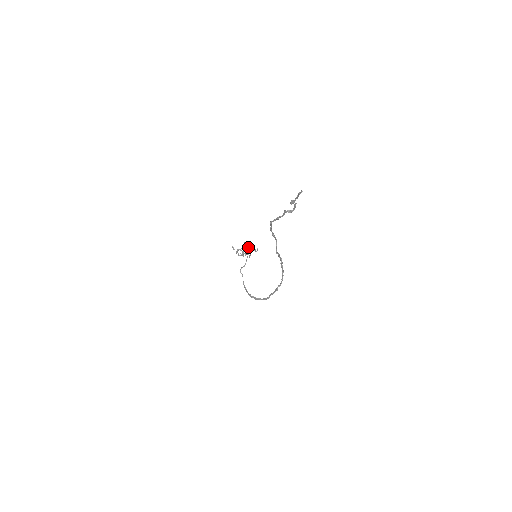
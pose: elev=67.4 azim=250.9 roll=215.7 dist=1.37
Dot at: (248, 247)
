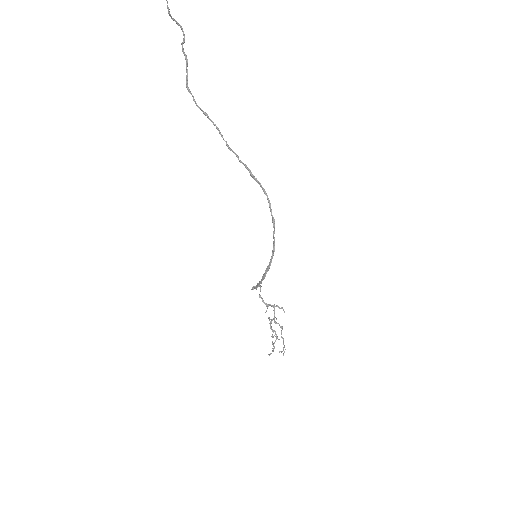
Dot at: occluded
